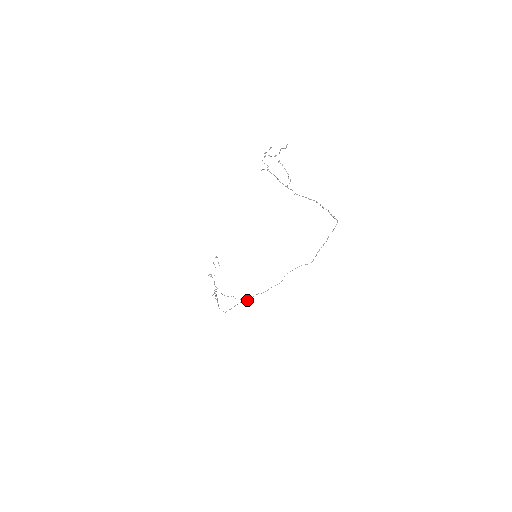
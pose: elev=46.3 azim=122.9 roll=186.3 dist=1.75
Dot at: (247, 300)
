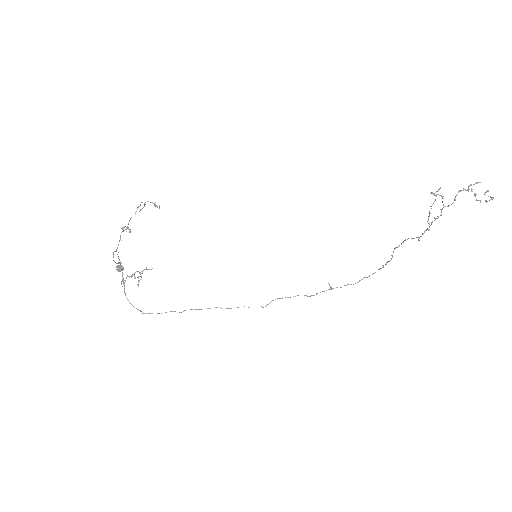
Dot at: (123, 267)
